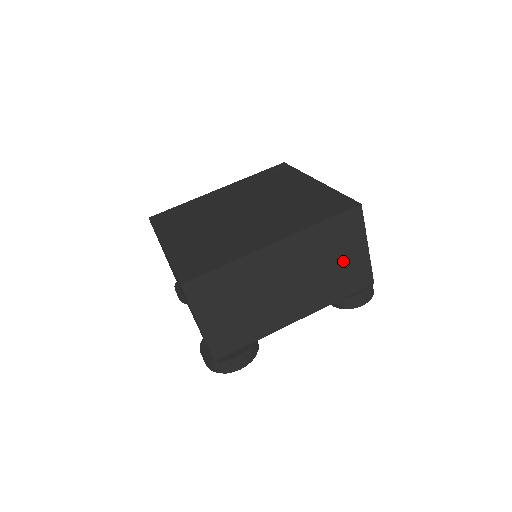
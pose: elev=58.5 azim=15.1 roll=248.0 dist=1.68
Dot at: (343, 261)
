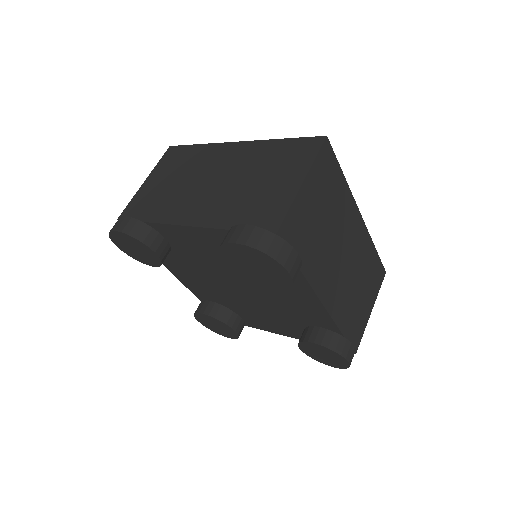
Dot at: (362, 299)
